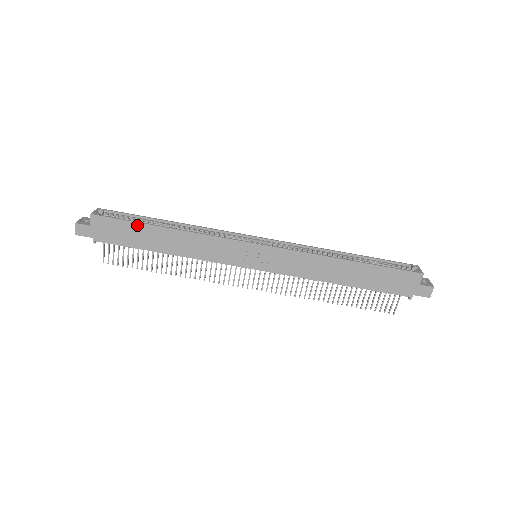
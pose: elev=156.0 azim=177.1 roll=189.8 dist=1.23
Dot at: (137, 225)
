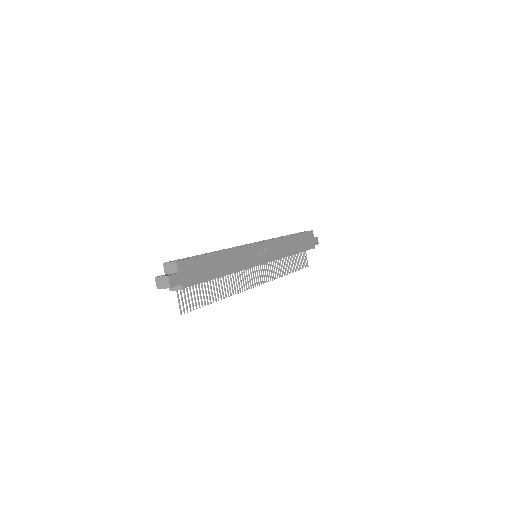
Dot at: (204, 257)
